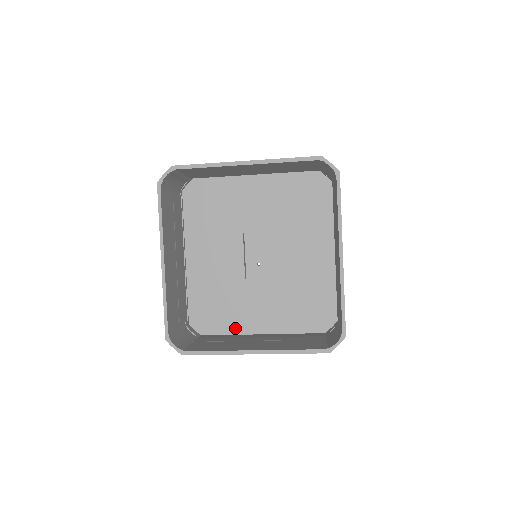
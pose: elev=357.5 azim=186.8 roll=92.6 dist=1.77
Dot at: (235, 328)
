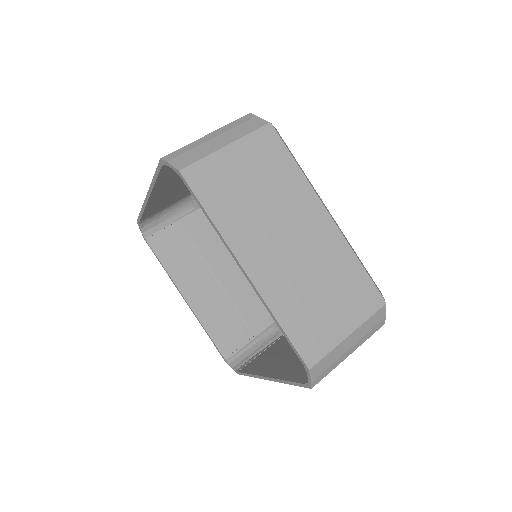
Dot at: occluded
